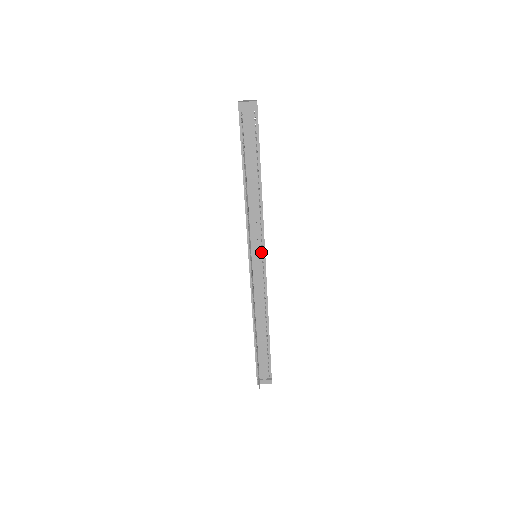
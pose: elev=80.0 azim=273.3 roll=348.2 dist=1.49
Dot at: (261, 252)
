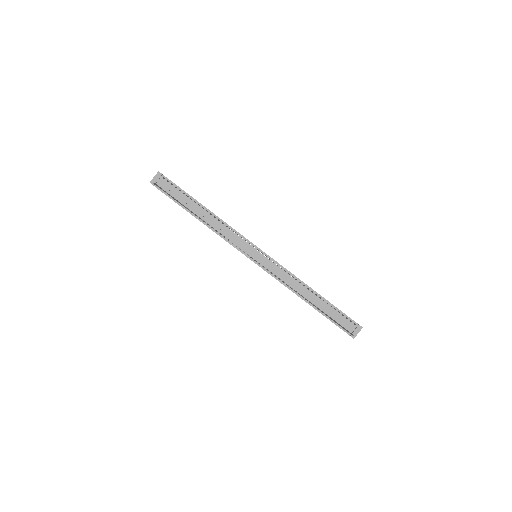
Dot at: (253, 248)
